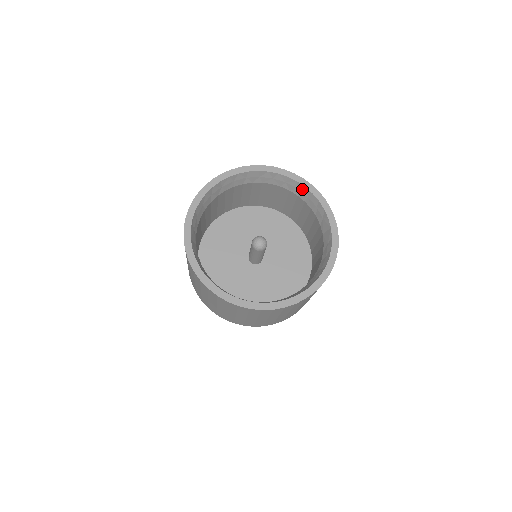
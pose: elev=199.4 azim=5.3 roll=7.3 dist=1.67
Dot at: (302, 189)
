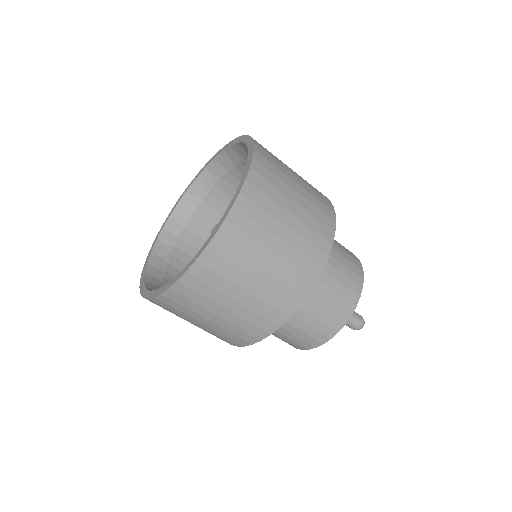
Dot at: occluded
